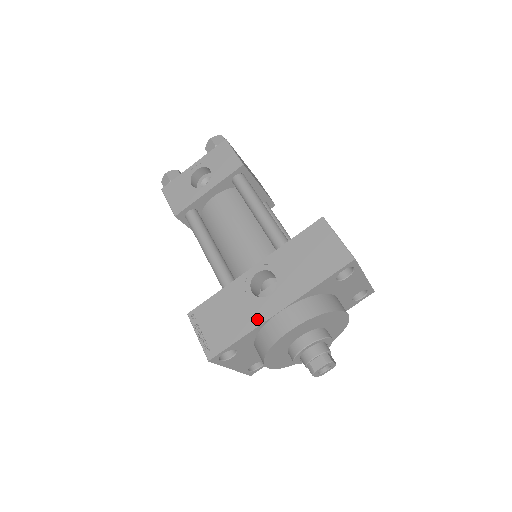
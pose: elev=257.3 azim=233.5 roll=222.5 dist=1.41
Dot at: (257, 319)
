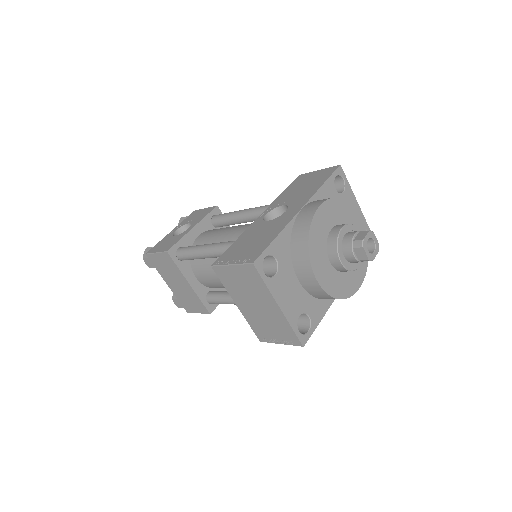
Dot at: (284, 222)
